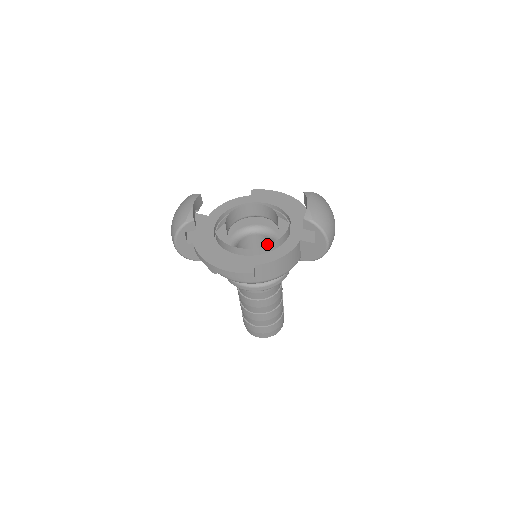
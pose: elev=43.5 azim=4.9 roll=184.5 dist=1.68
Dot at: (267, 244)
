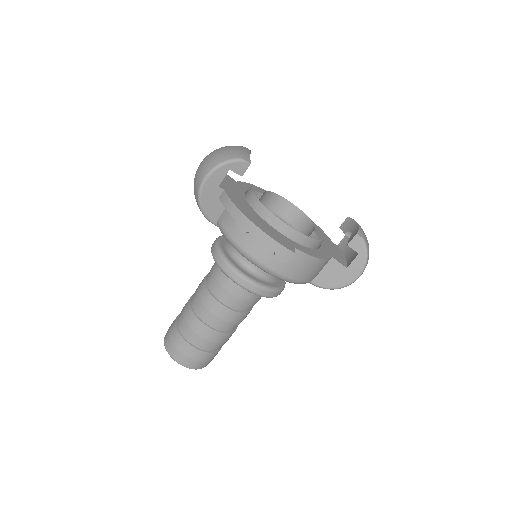
Dot at: occluded
